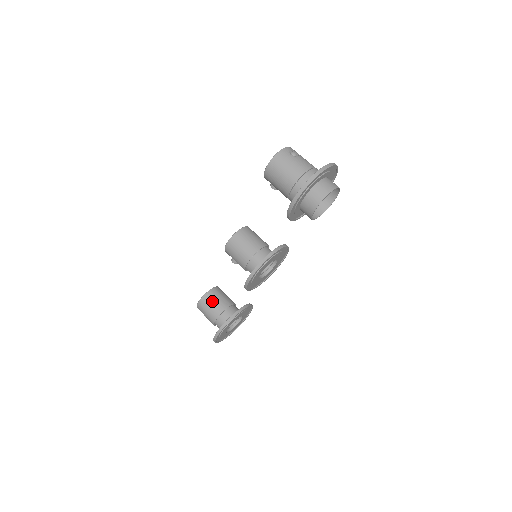
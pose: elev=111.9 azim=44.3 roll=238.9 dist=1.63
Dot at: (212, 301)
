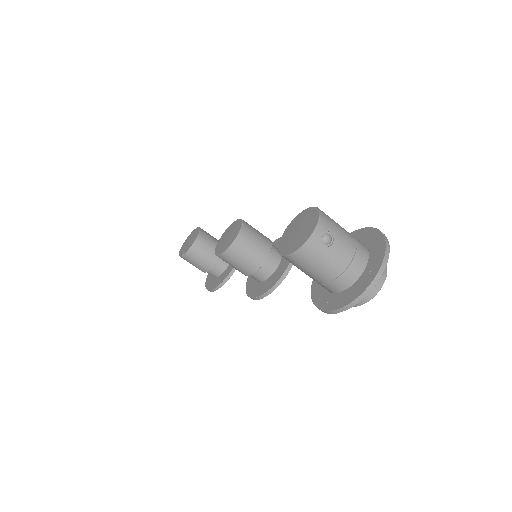
Dot at: (198, 257)
